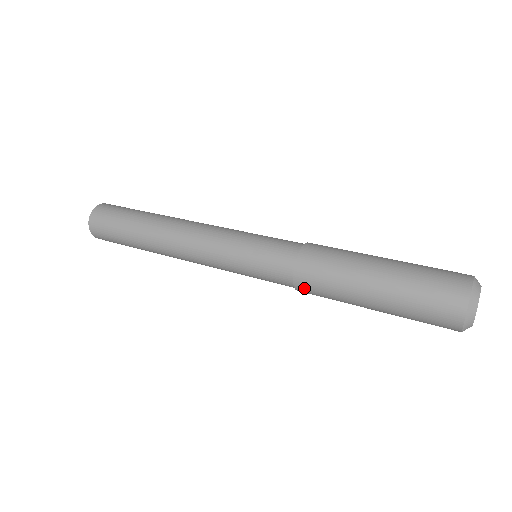
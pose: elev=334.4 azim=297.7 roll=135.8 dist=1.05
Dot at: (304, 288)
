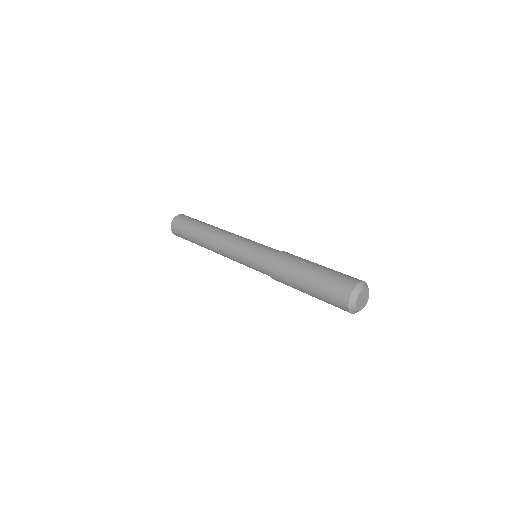
Dot at: (274, 272)
